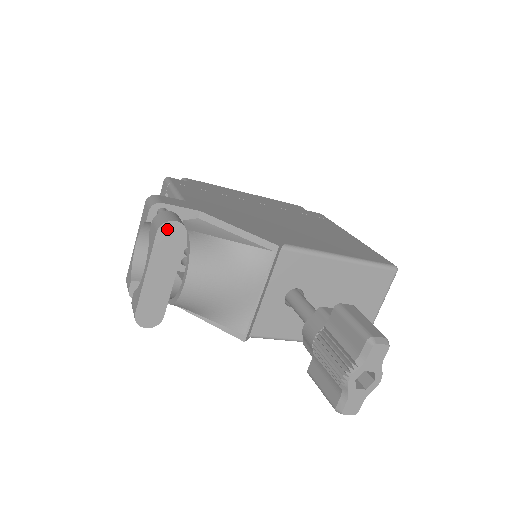
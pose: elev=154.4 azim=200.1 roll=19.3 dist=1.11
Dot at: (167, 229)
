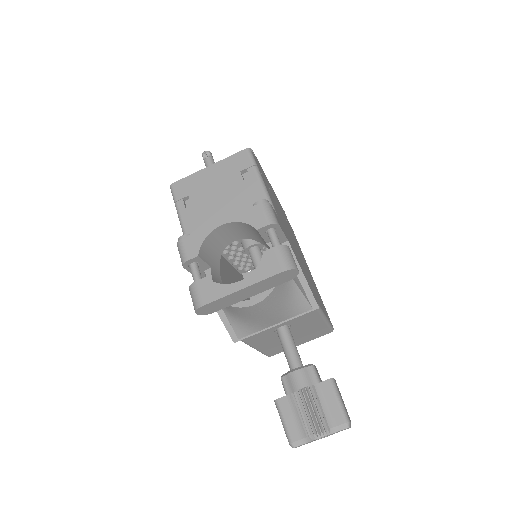
Dot at: (289, 272)
